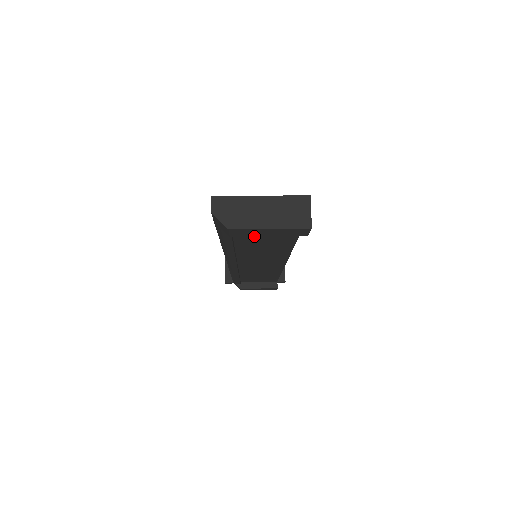
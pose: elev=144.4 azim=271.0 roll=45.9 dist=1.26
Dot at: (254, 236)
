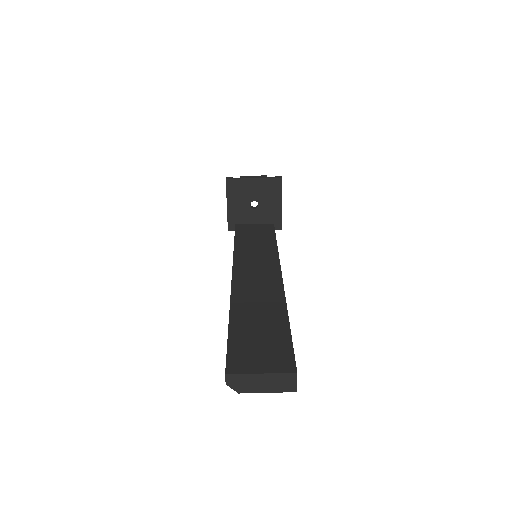
Dot at: occluded
